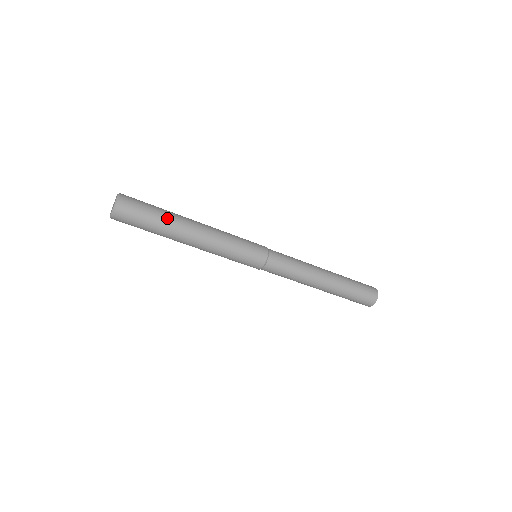
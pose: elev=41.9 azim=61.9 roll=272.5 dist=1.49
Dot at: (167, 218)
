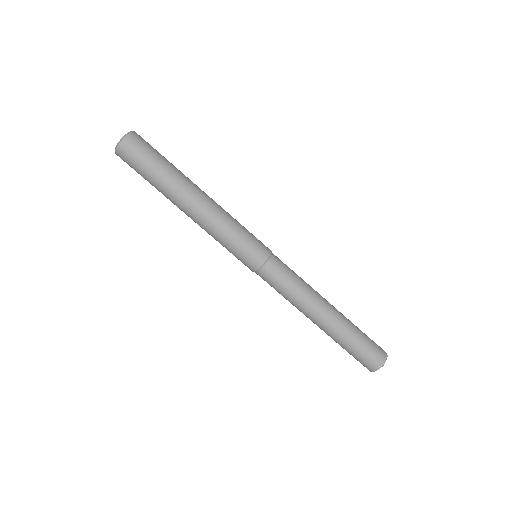
Dot at: (168, 176)
